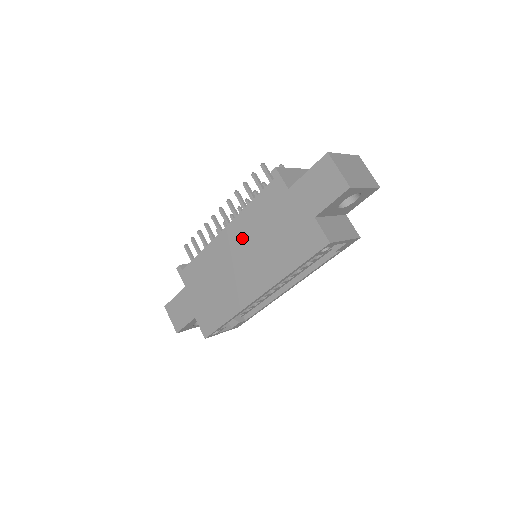
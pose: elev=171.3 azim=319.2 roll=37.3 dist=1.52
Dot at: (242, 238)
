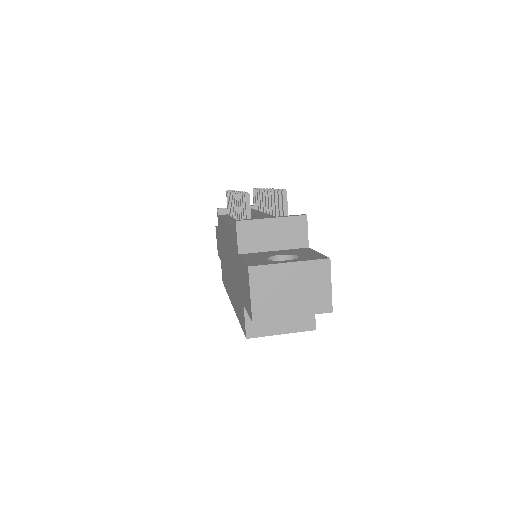
Dot at: (228, 247)
